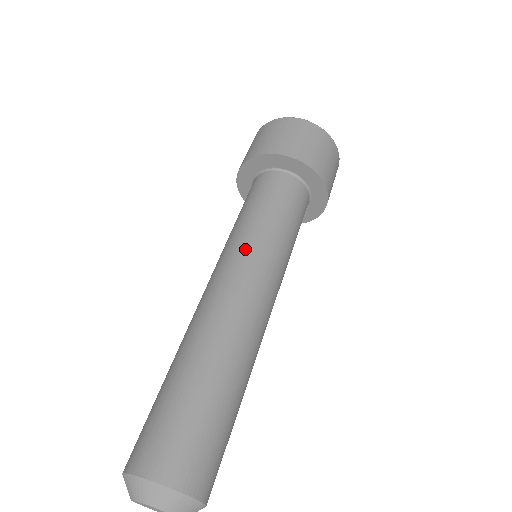
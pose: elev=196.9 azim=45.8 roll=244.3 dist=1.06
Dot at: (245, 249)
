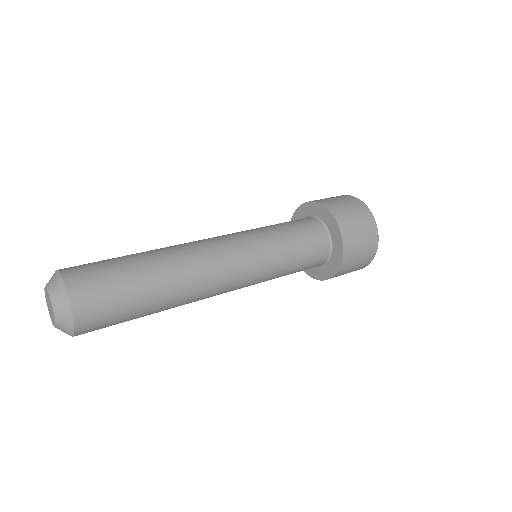
Dot at: (248, 236)
